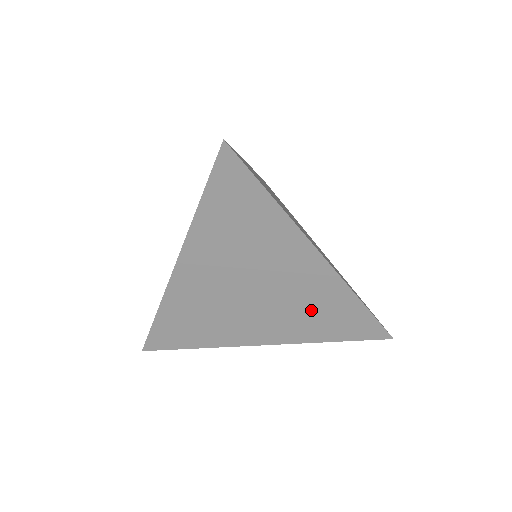
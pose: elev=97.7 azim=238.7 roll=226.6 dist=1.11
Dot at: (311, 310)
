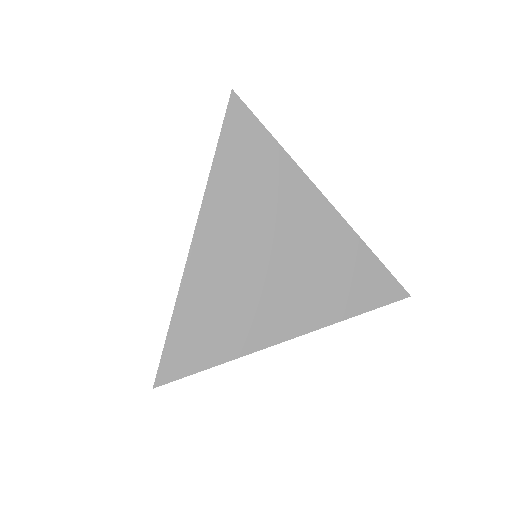
Dot at: (331, 273)
